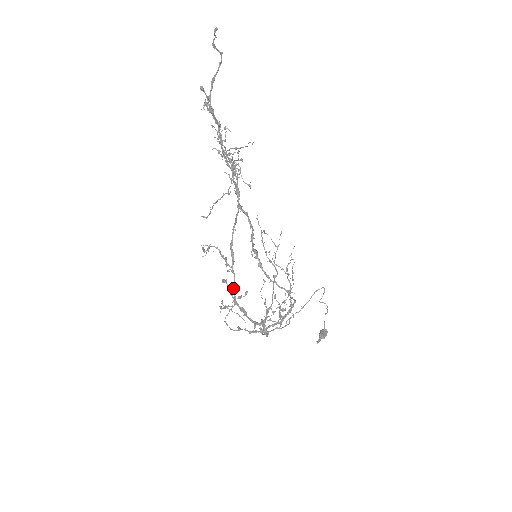
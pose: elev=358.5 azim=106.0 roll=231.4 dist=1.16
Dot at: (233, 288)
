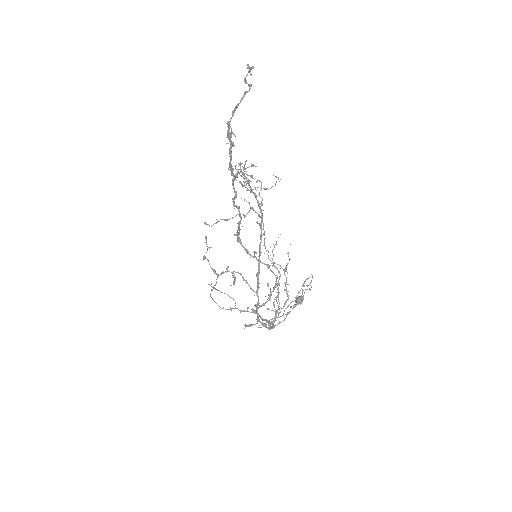
Dot at: (257, 309)
